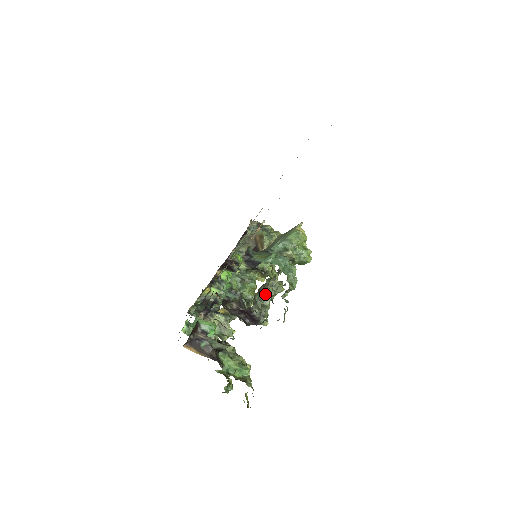
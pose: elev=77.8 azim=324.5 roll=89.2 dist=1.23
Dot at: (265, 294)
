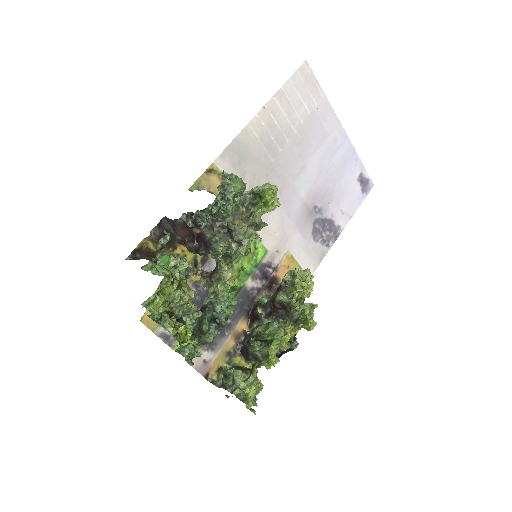
Dot at: (231, 237)
